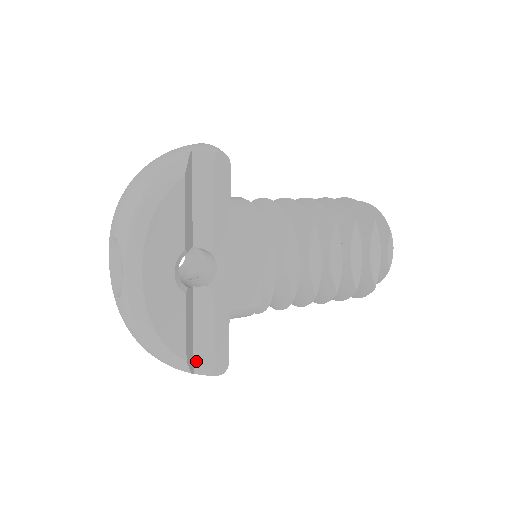
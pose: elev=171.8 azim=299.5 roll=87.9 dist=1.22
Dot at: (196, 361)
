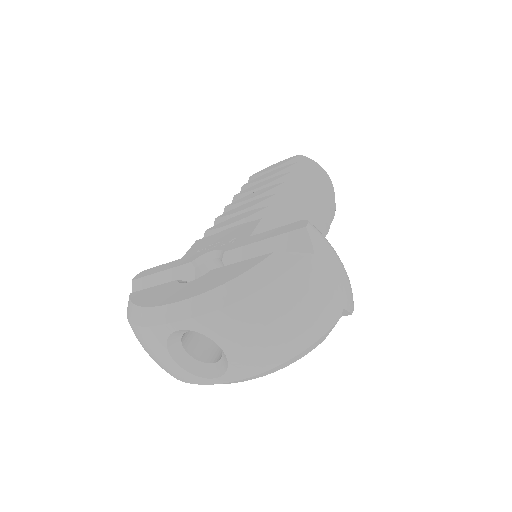
Dot at: occluded
